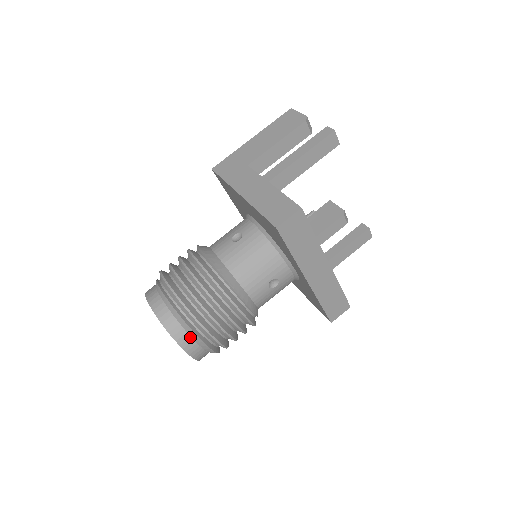
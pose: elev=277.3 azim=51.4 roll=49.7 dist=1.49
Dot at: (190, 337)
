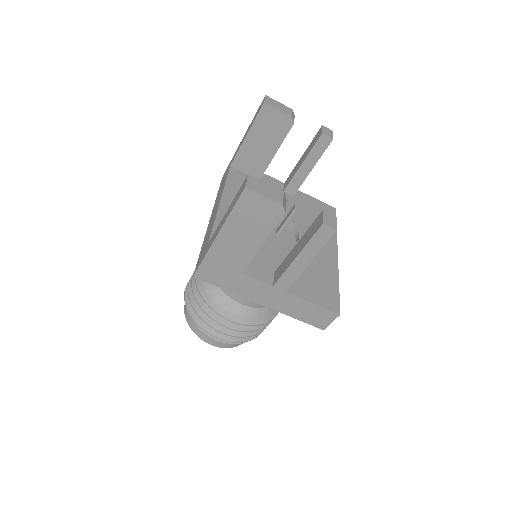
Dot at: occluded
